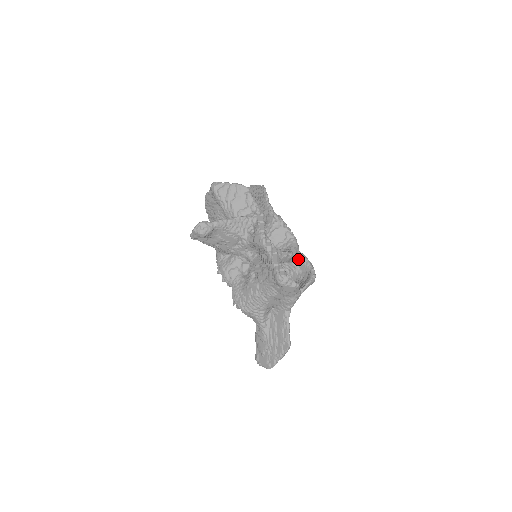
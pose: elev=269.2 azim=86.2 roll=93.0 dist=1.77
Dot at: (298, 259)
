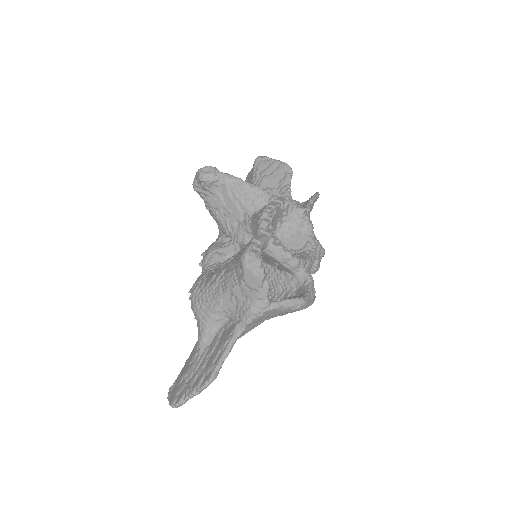
Dot at: (300, 274)
